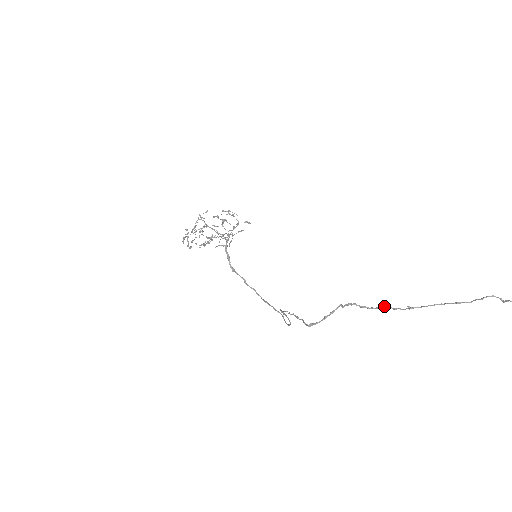
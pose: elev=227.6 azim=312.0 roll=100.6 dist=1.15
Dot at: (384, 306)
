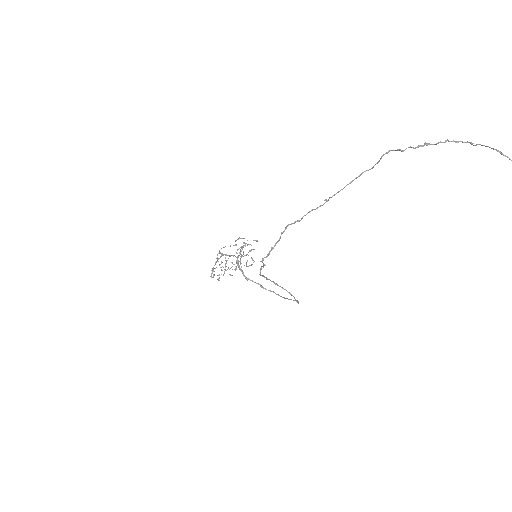
Dot at: occluded
